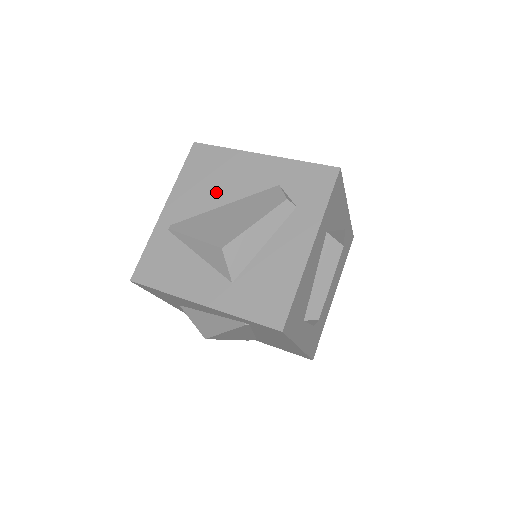
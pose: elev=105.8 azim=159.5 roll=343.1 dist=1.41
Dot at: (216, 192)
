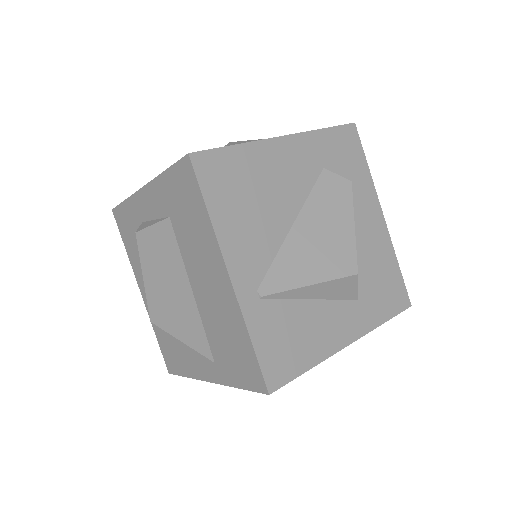
Dot at: (273, 213)
